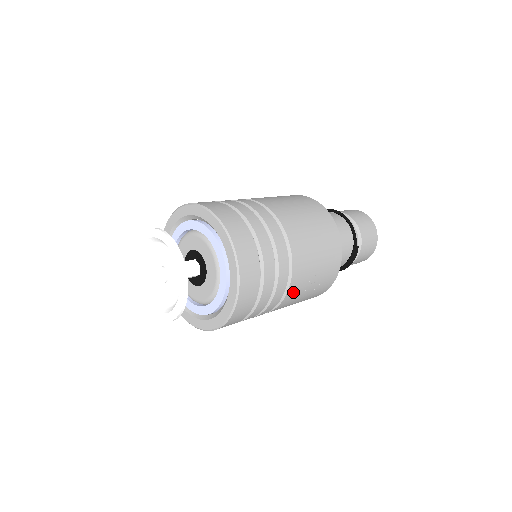
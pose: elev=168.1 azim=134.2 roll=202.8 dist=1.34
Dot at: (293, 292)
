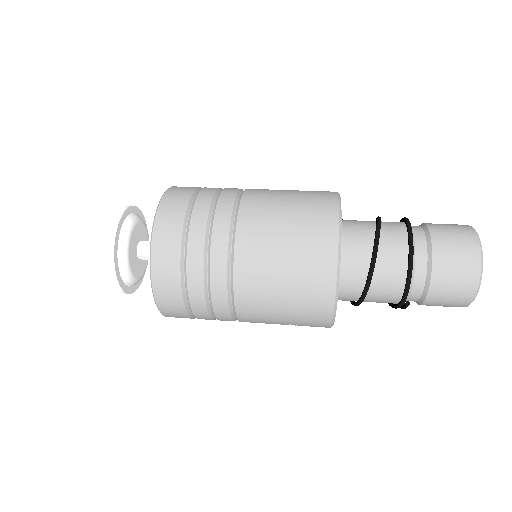
Dot at: occluded
